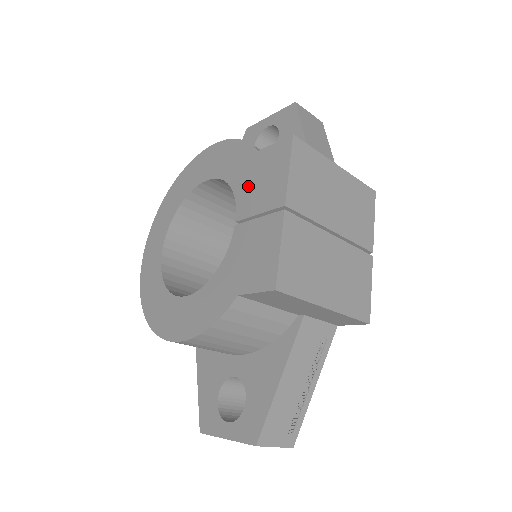
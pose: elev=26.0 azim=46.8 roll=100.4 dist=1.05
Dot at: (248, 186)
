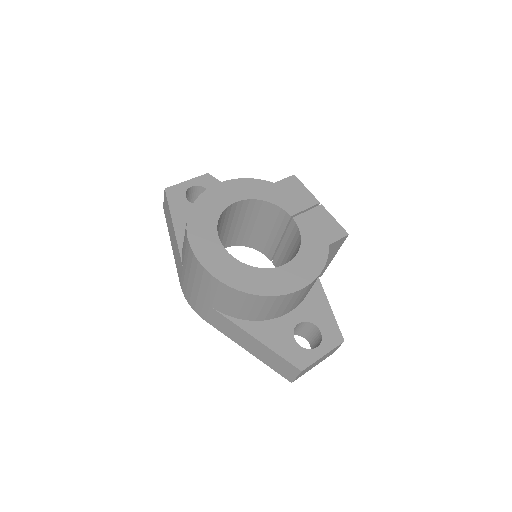
Dot at: (284, 199)
